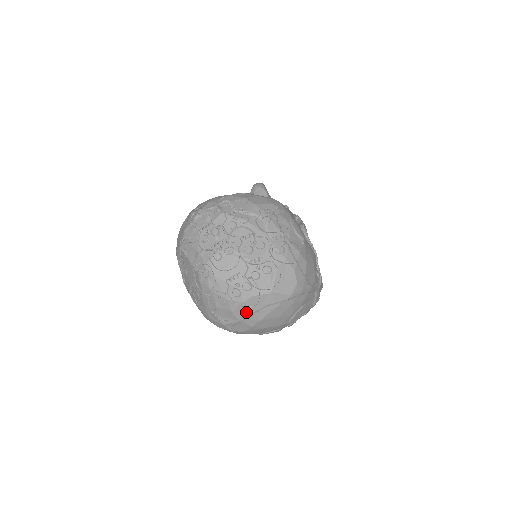
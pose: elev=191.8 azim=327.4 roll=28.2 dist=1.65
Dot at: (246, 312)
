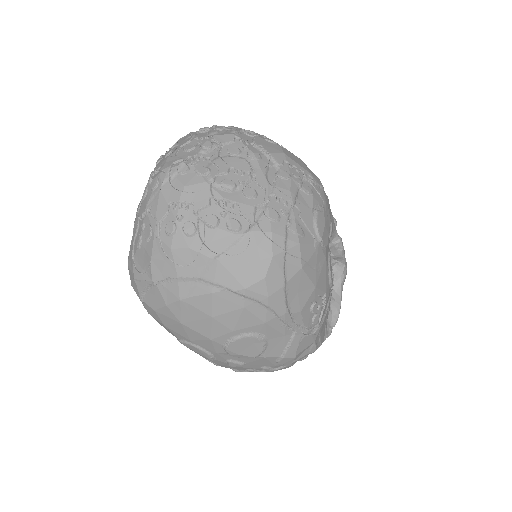
Dot at: (168, 270)
